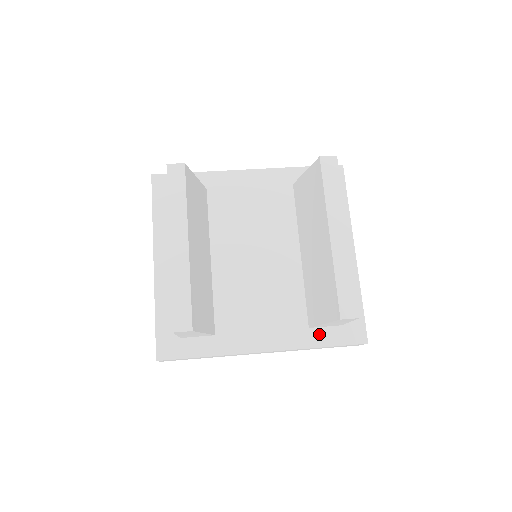
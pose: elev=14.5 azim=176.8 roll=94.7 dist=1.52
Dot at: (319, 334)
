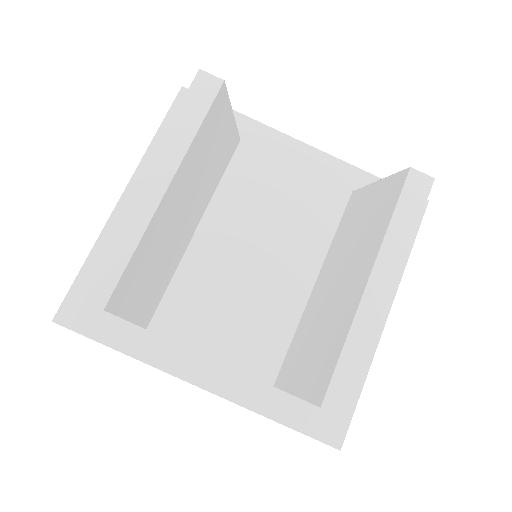
Dot at: (282, 402)
